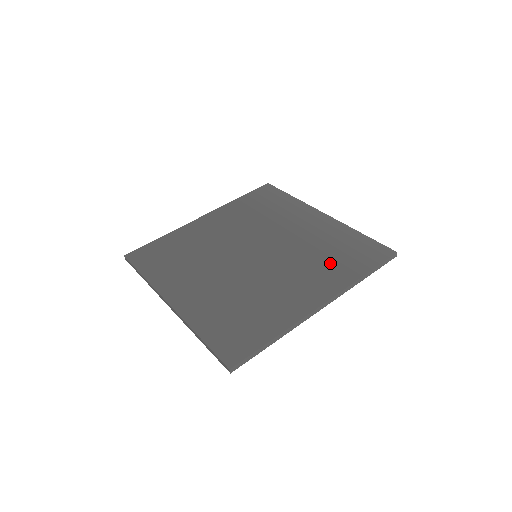
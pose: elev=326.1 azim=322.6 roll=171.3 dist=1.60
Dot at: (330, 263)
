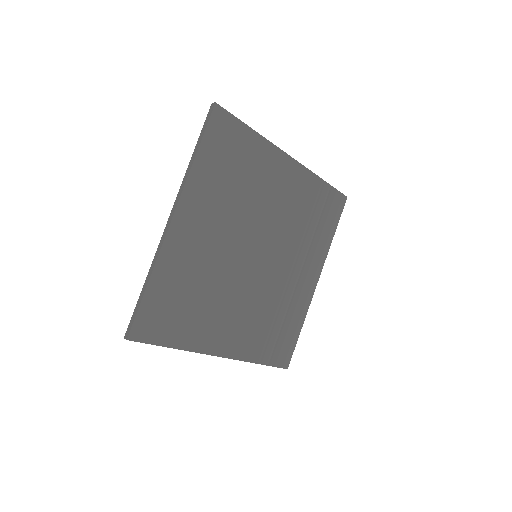
Dot at: (264, 330)
